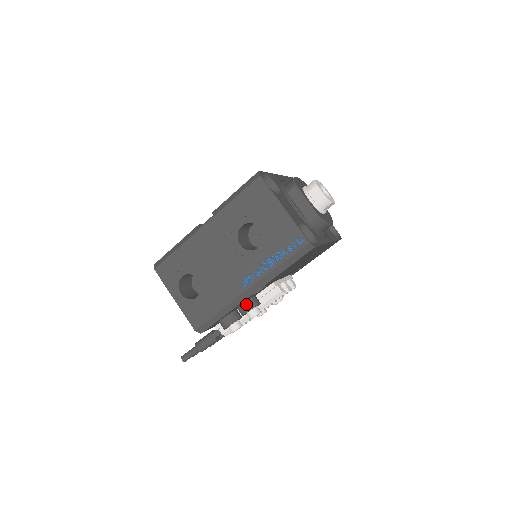
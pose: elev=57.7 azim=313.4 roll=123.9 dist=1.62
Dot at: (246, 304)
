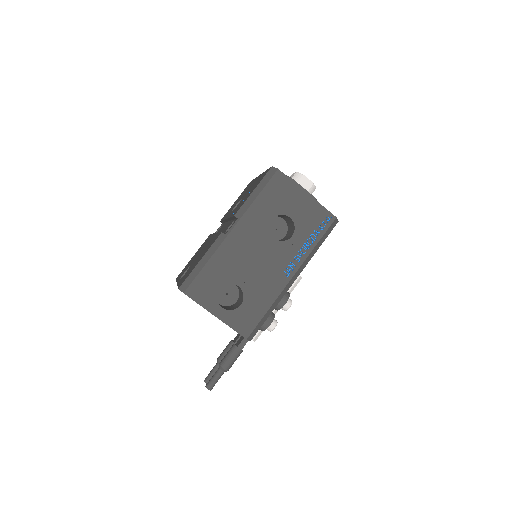
Dot at: (283, 296)
